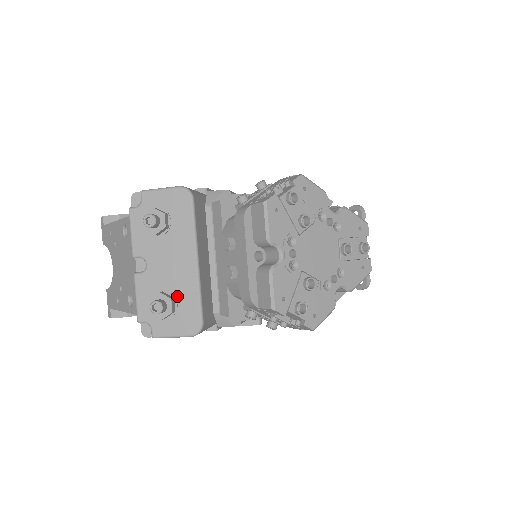
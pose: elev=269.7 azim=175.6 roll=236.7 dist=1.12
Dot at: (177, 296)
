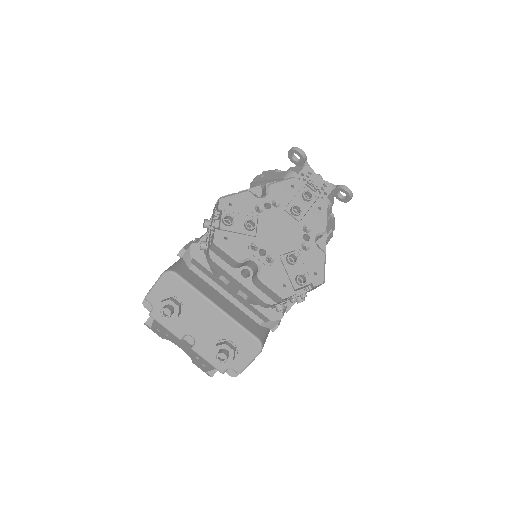
Dot at: (227, 338)
